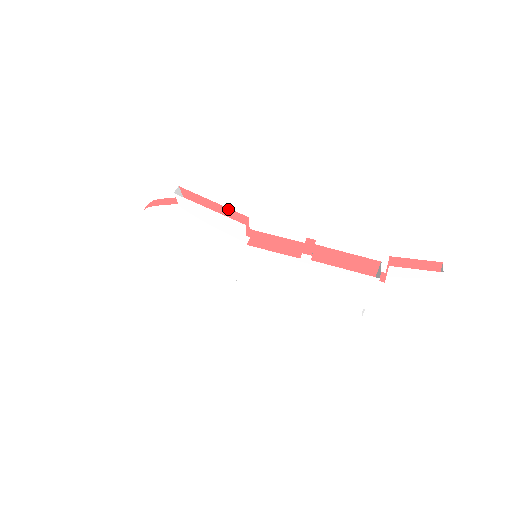
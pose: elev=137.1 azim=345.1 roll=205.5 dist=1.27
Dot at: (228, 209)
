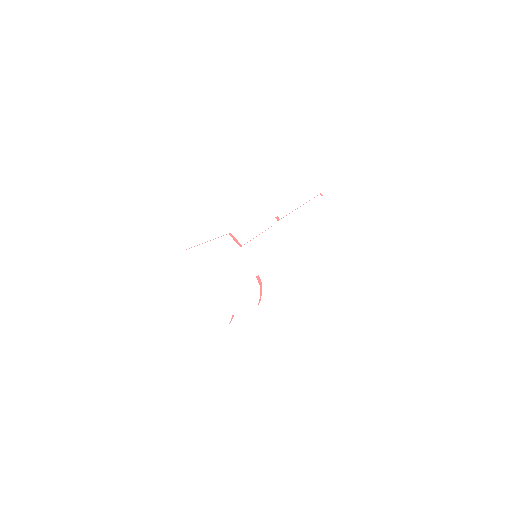
Dot at: occluded
